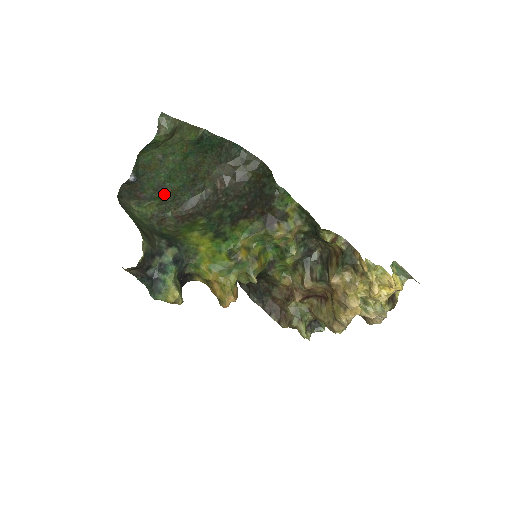
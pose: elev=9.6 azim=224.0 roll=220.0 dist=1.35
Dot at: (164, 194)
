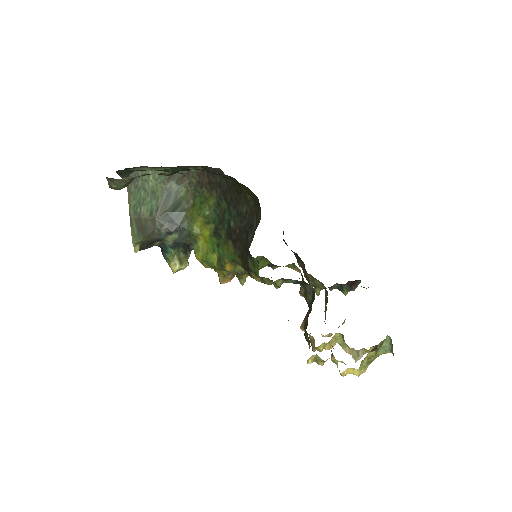
Dot at: occluded
